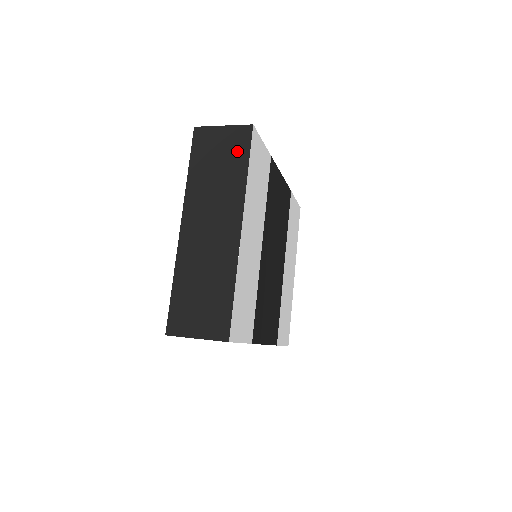
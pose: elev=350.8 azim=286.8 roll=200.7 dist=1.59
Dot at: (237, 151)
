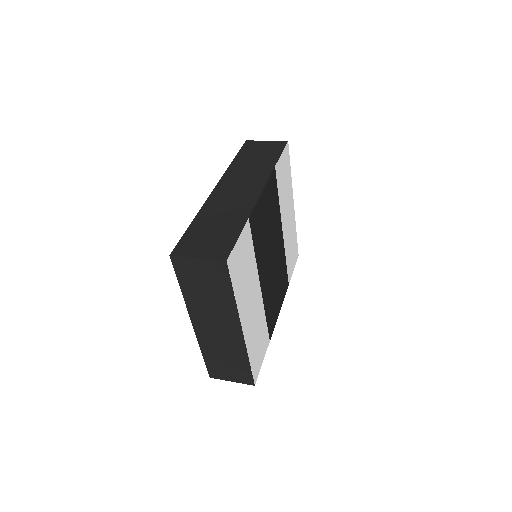
Dot at: (219, 280)
